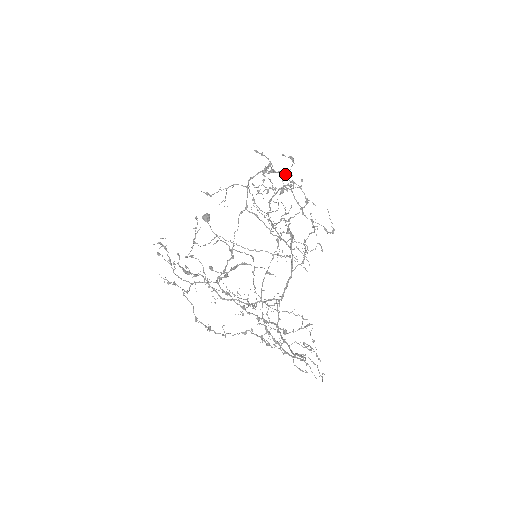
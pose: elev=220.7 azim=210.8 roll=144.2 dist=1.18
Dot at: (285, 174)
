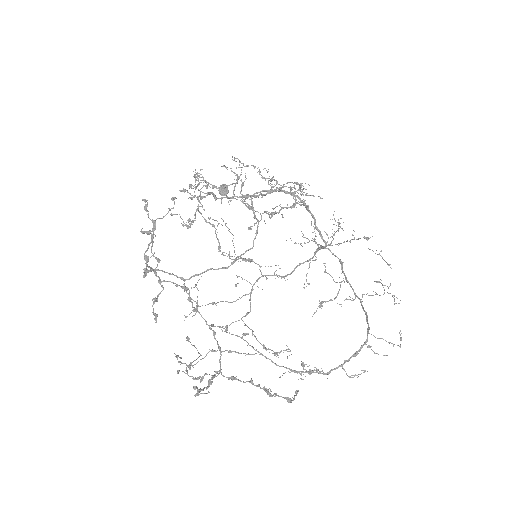
Dot at: occluded
